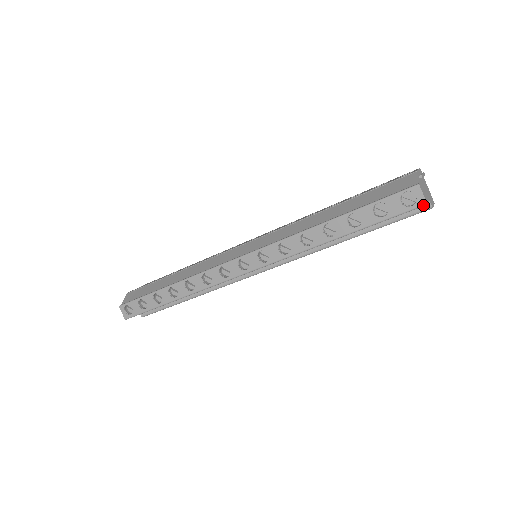
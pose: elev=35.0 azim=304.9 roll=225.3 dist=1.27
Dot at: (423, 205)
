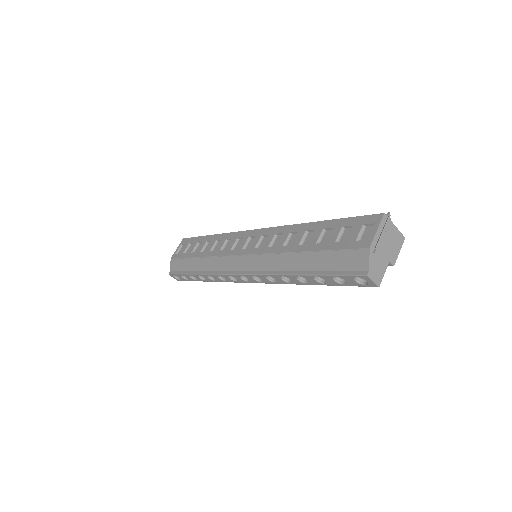
Dot at: occluded
